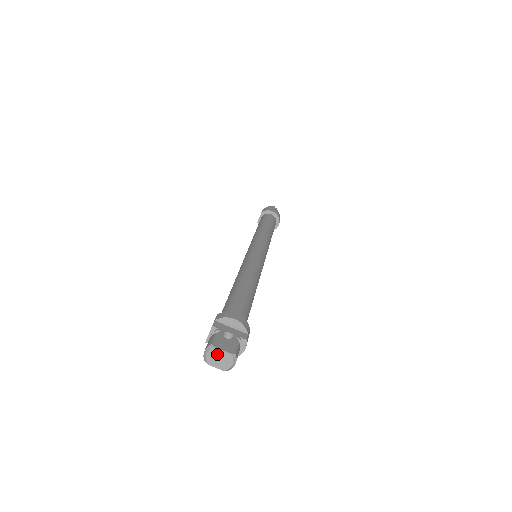
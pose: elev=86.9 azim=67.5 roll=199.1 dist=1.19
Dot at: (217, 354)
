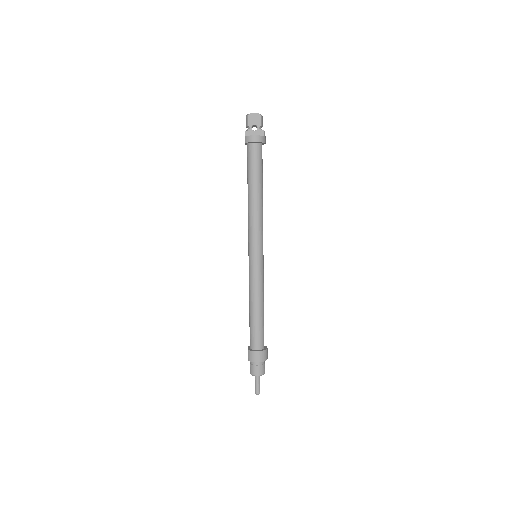
Dot at: occluded
